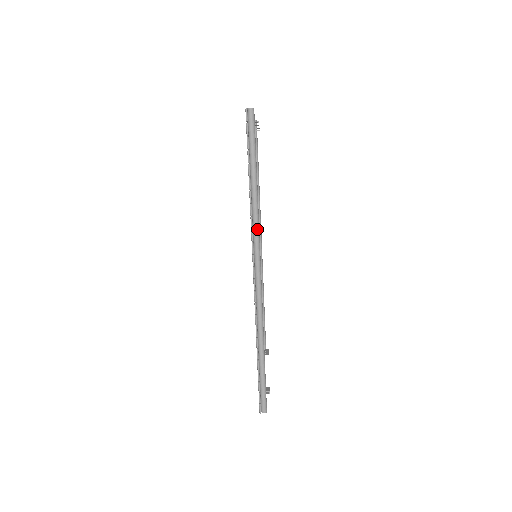
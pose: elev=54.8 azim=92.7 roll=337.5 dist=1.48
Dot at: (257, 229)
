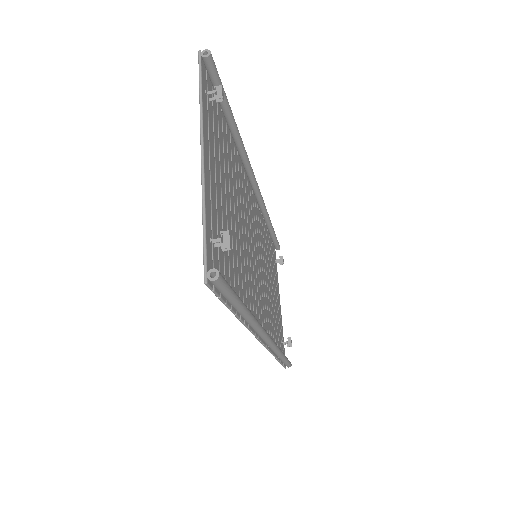
Dot at: (258, 329)
